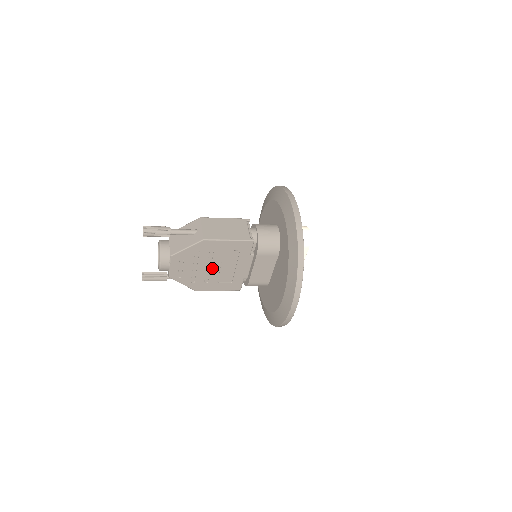
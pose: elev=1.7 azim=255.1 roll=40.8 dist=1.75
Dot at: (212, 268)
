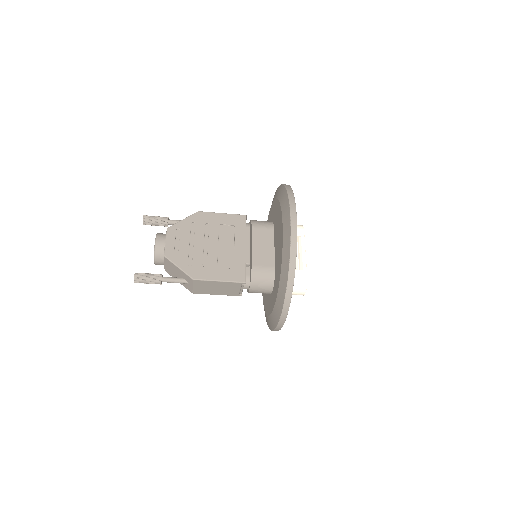
Dot at: (209, 246)
